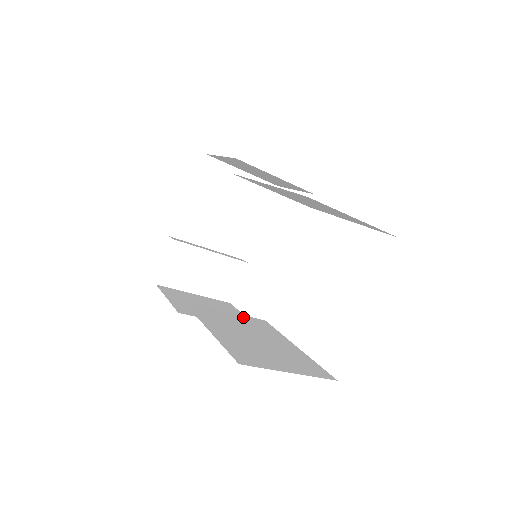
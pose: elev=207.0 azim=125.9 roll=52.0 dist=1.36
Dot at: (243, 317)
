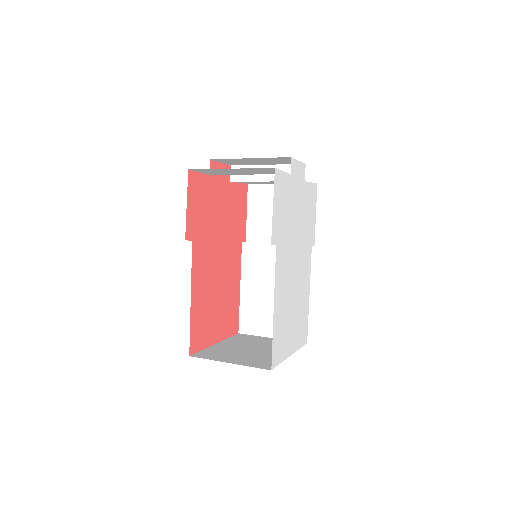
Dot at: occluded
